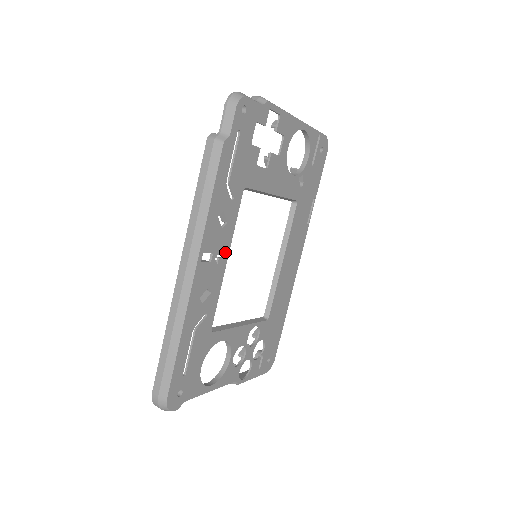
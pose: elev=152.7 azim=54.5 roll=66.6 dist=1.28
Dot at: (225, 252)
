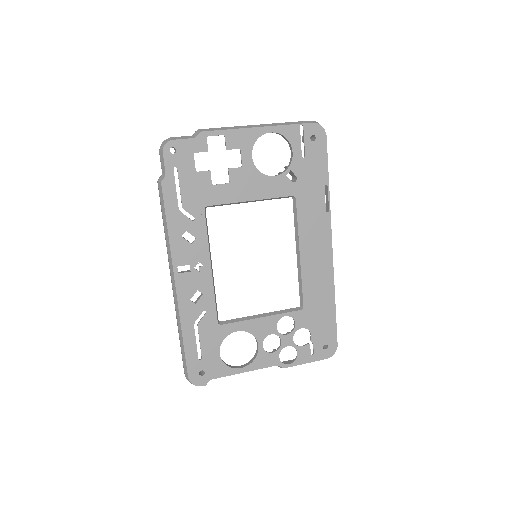
Dot at: (205, 261)
